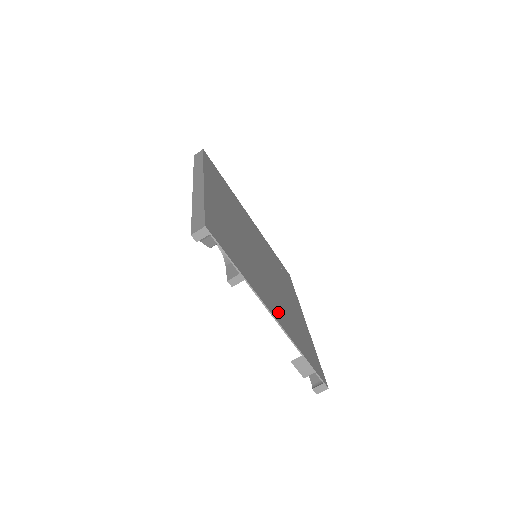
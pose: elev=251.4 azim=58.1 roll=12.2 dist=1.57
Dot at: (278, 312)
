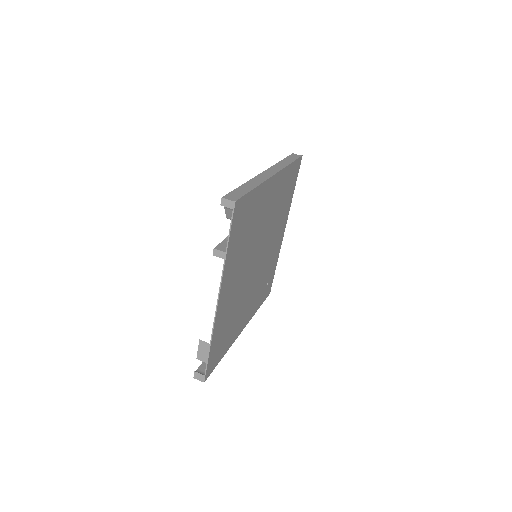
Dot at: (226, 302)
